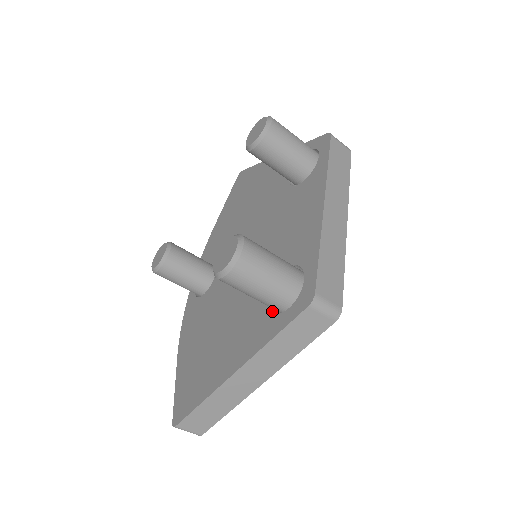
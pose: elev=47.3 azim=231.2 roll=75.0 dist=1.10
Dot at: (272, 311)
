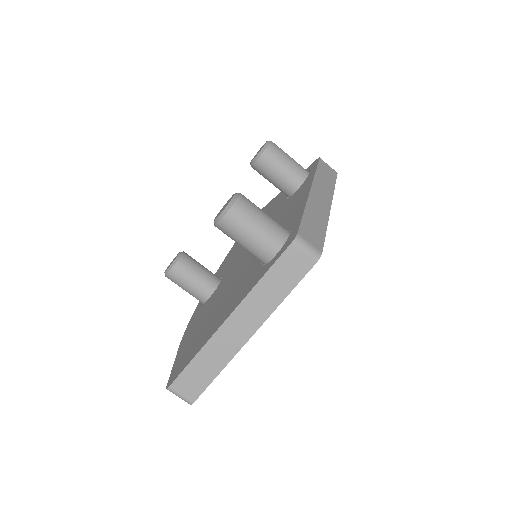
Dot at: (263, 266)
